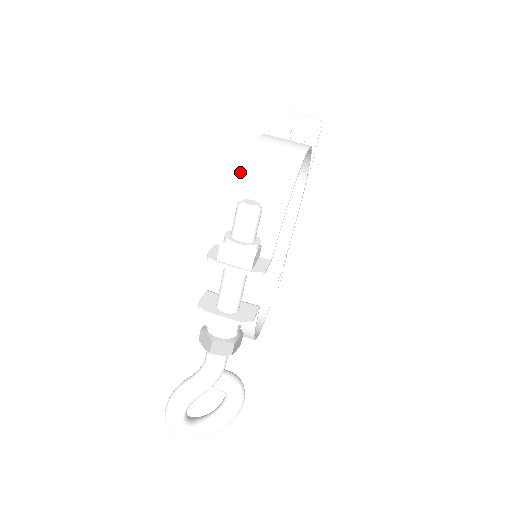
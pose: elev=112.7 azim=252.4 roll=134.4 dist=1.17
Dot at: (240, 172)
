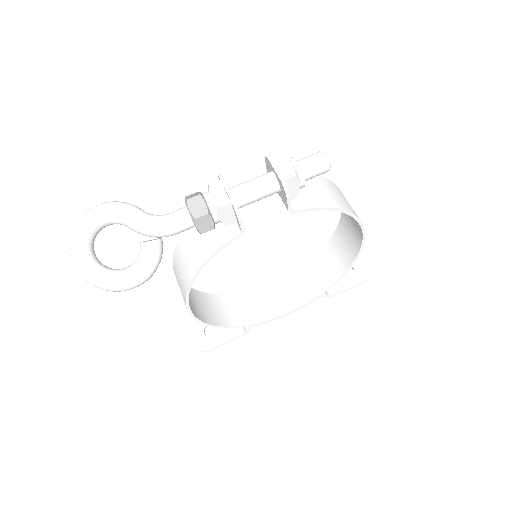
Dot at: (324, 177)
